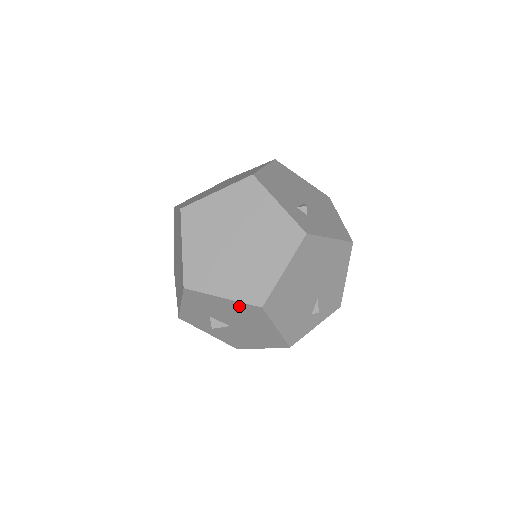
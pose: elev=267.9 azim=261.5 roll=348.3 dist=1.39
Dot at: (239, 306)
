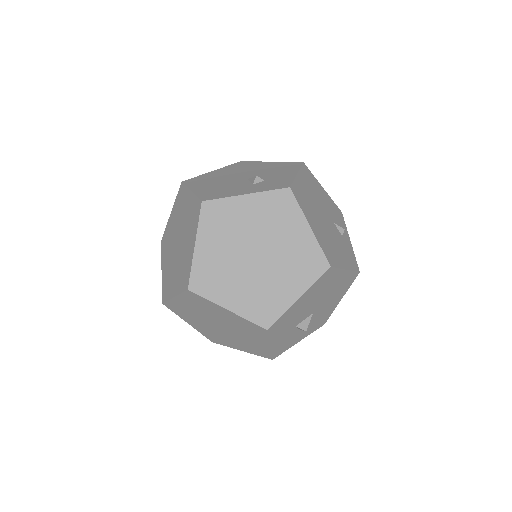
Dot at: (314, 288)
